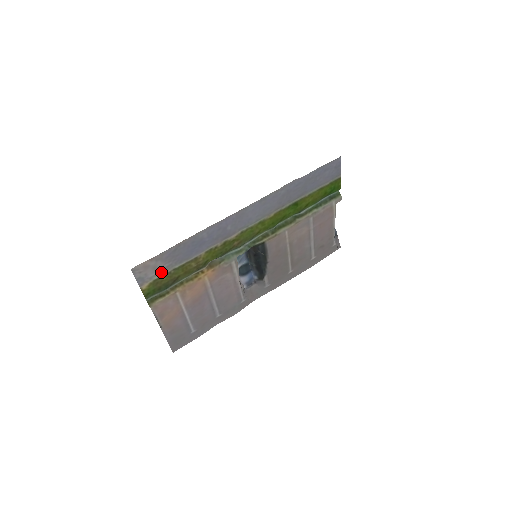
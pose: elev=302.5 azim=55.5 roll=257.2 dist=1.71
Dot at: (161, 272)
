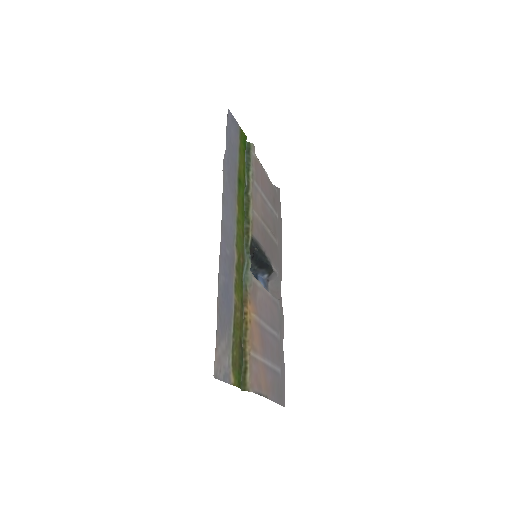
Dot at: (229, 351)
